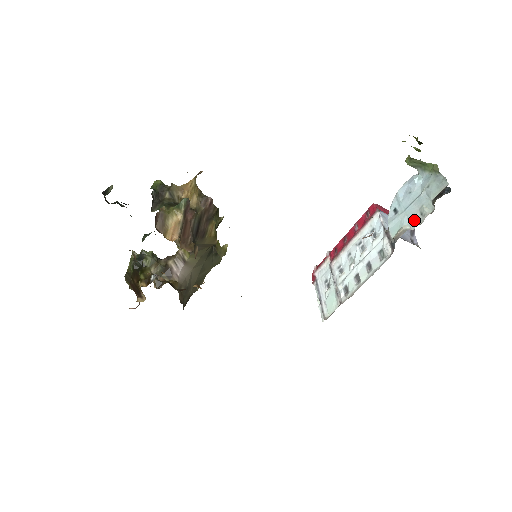
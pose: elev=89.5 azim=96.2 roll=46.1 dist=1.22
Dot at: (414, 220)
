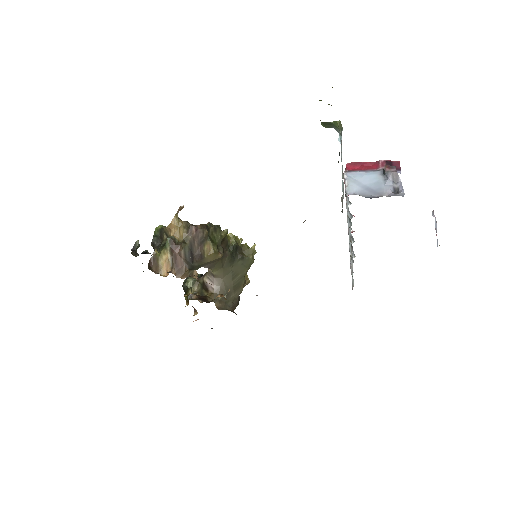
Dot at: occluded
